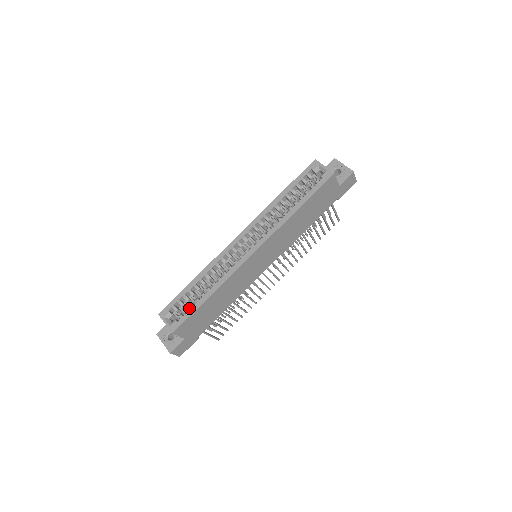
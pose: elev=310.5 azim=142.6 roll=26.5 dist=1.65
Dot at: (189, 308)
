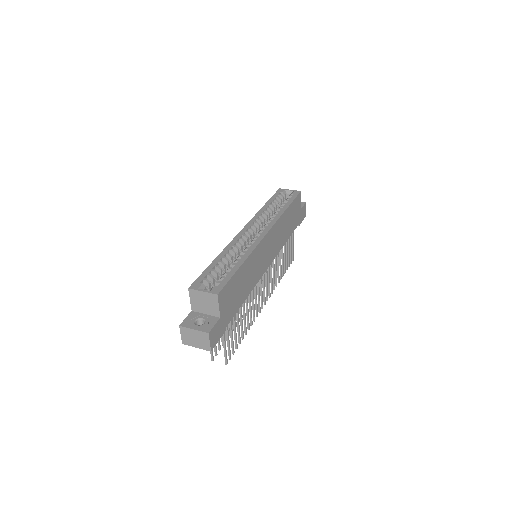
Dot at: occluded
